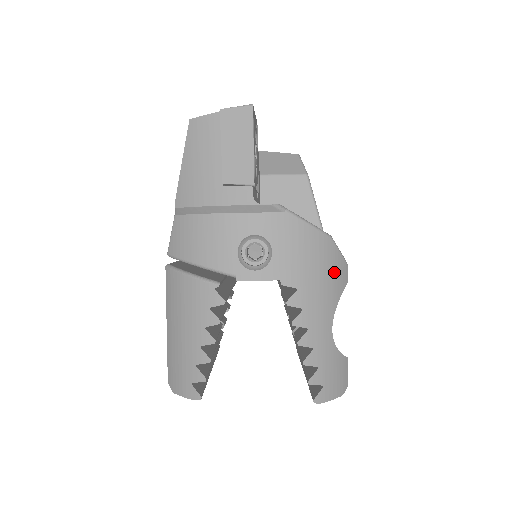
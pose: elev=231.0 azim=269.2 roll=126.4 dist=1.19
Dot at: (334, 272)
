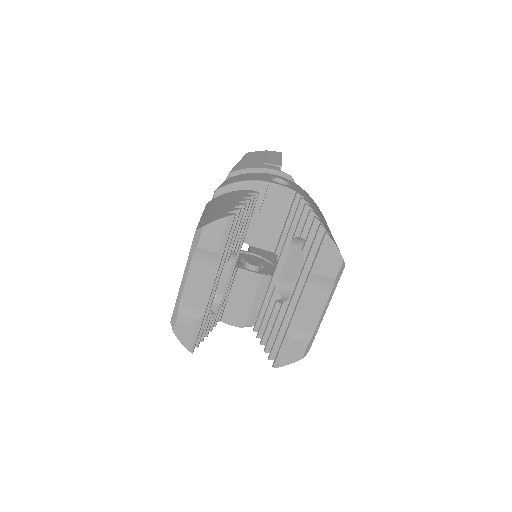
Dot at: occluded
